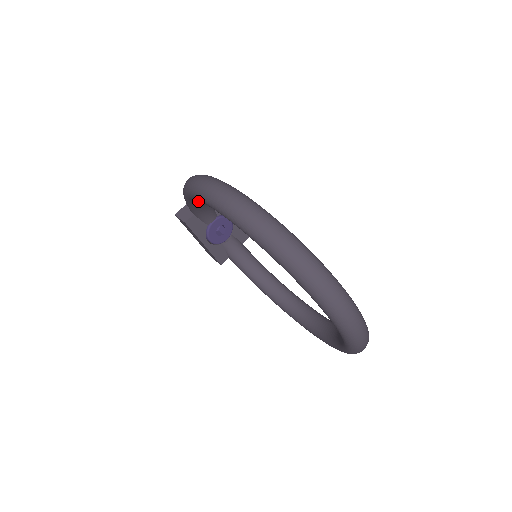
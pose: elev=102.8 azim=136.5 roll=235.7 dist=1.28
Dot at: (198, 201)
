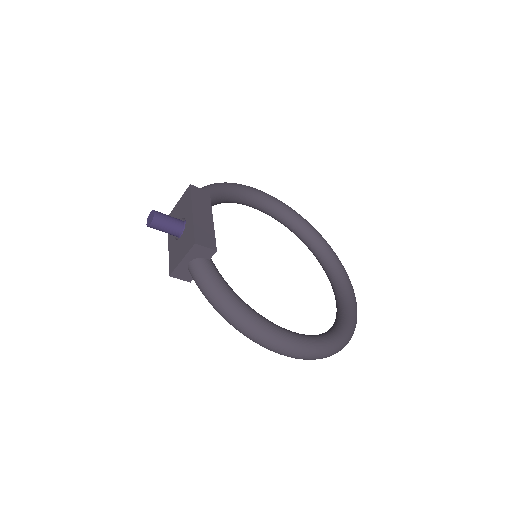
Dot at: occluded
